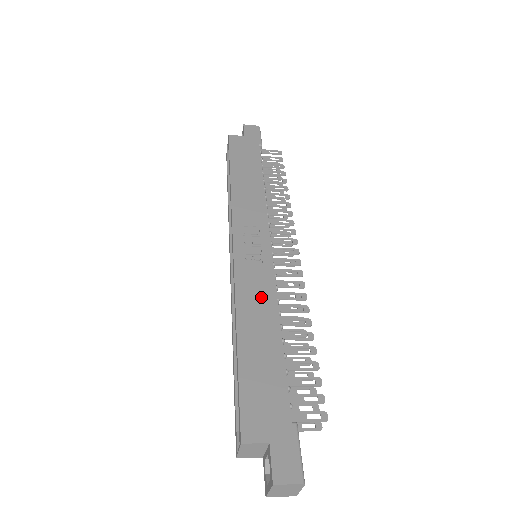
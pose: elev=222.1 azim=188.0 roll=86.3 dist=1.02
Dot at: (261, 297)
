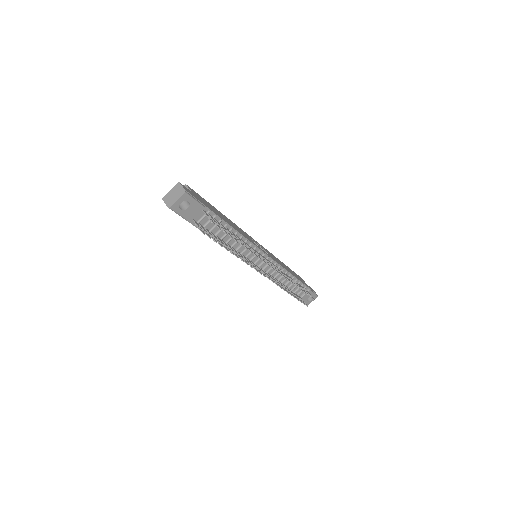
Dot at: (243, 233)
